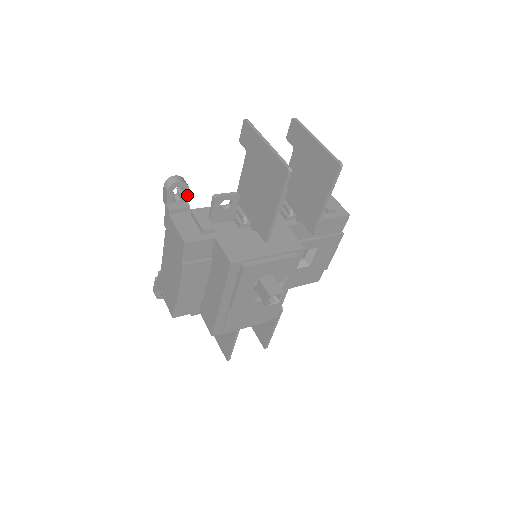
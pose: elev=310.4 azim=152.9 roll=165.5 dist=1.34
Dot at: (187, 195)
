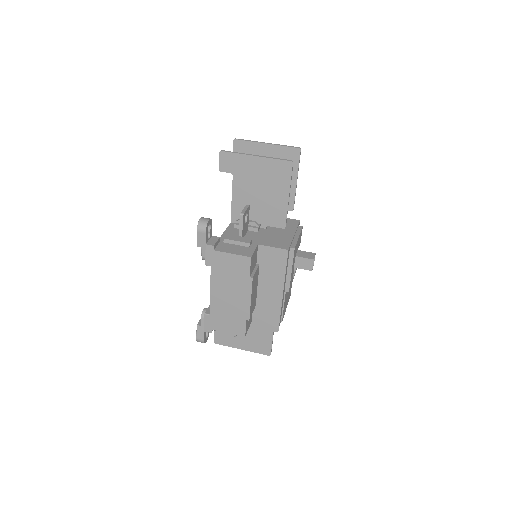
Dot at: occluded
